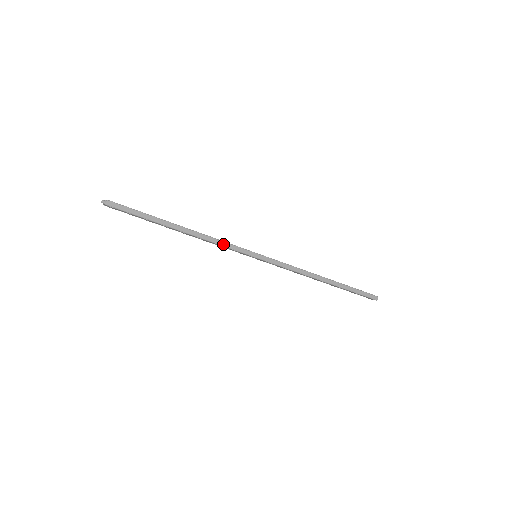
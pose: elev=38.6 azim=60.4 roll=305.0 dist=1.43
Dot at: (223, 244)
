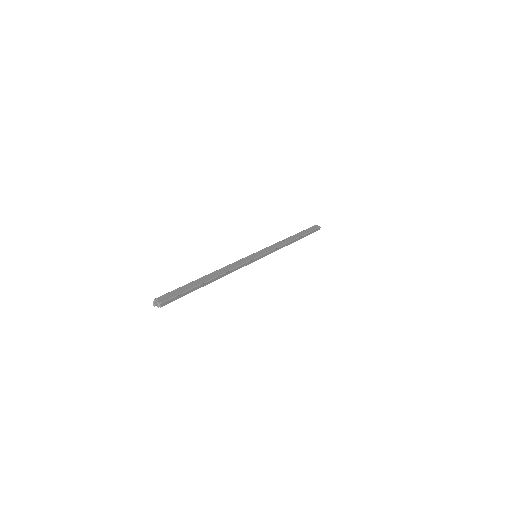
Dot at: (239, 268)
